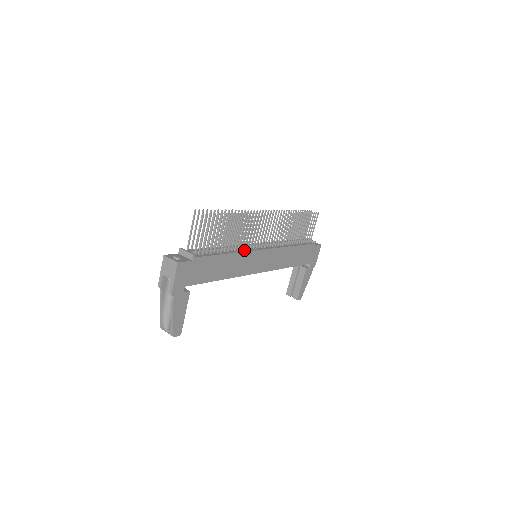
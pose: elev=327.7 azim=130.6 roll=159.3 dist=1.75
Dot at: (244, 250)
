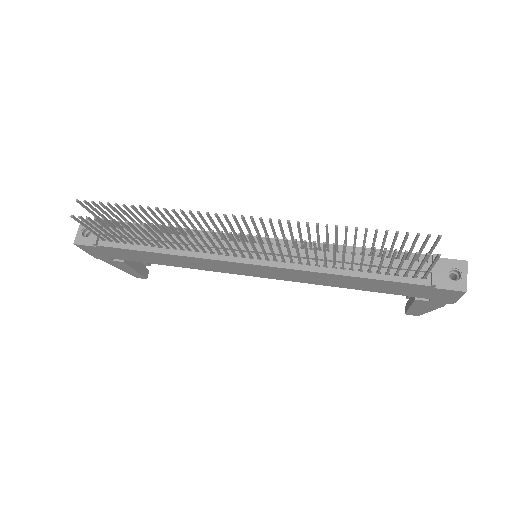
Dot at: (201, 253)
